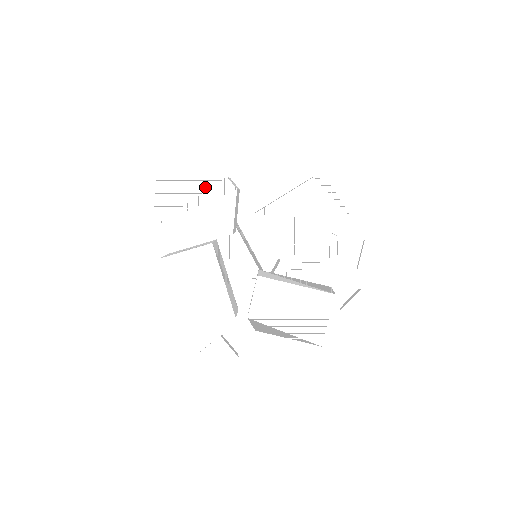
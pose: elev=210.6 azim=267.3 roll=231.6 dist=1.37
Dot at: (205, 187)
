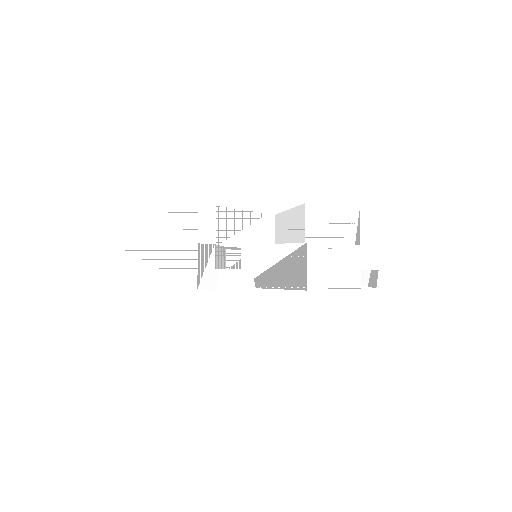
Dot at: occluded
